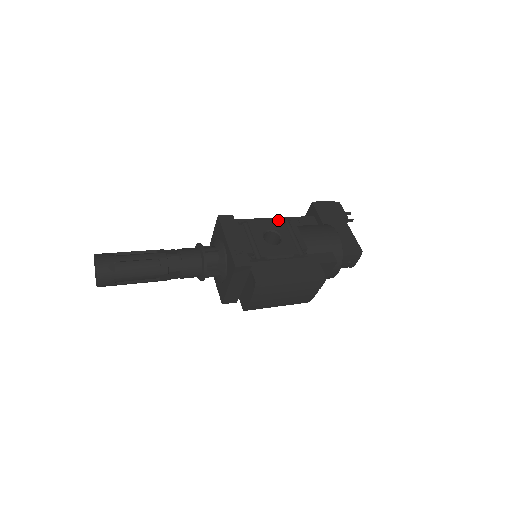
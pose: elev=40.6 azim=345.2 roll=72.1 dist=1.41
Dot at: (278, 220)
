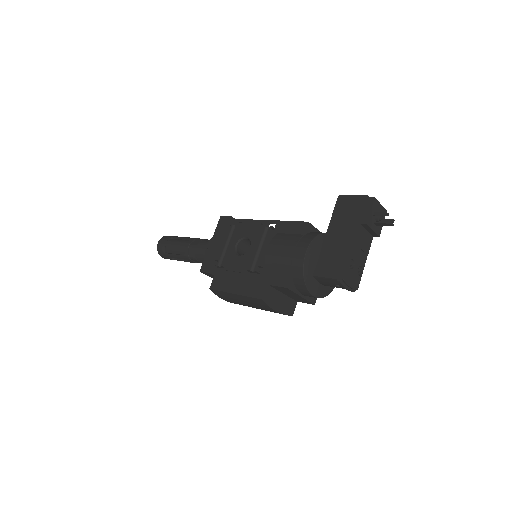
Dot at: (260, 226)
